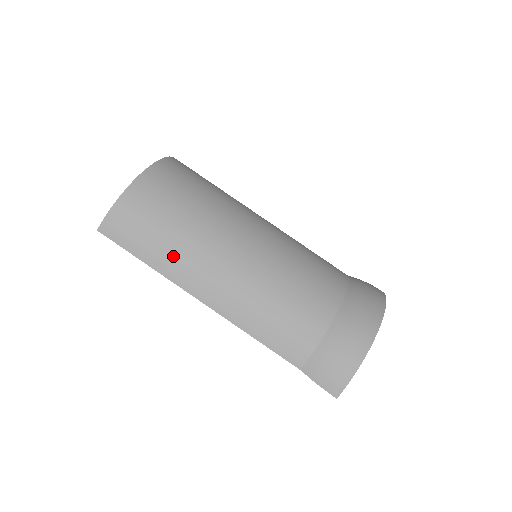
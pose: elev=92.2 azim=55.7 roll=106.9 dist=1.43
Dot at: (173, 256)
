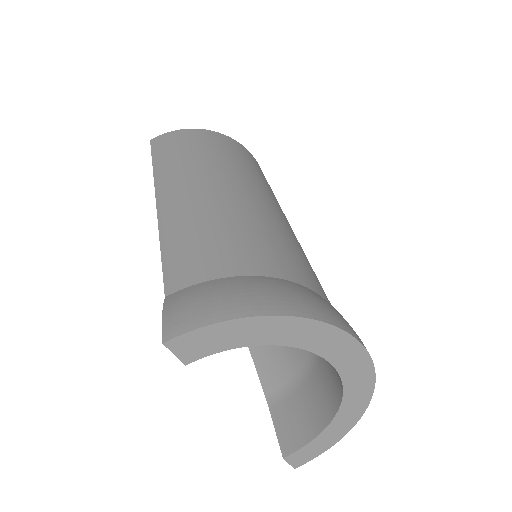
Dot at: (176, 165)
